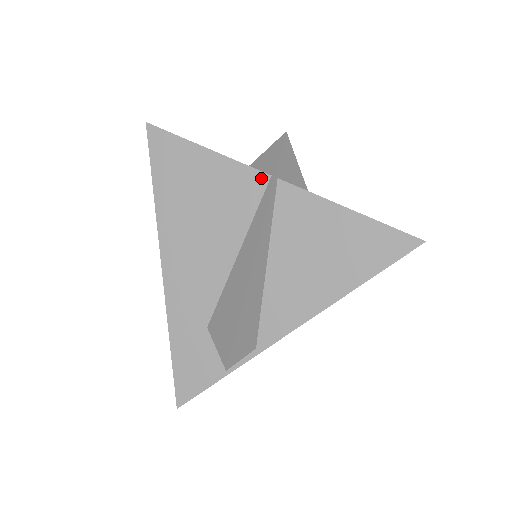
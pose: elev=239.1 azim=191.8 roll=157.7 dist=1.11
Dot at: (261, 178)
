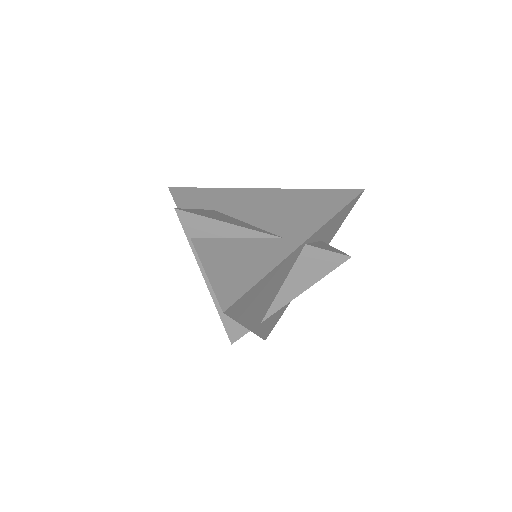
Dot at: occluded
